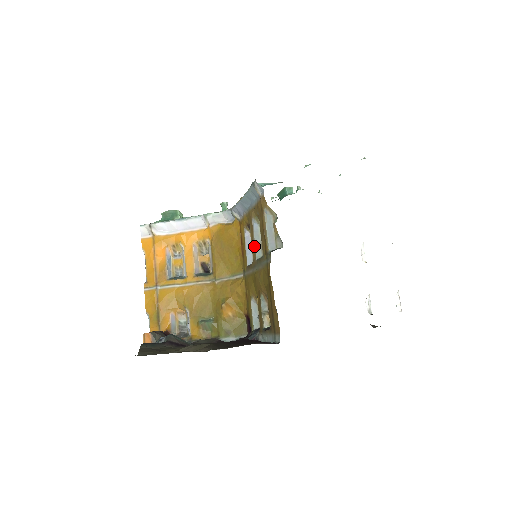
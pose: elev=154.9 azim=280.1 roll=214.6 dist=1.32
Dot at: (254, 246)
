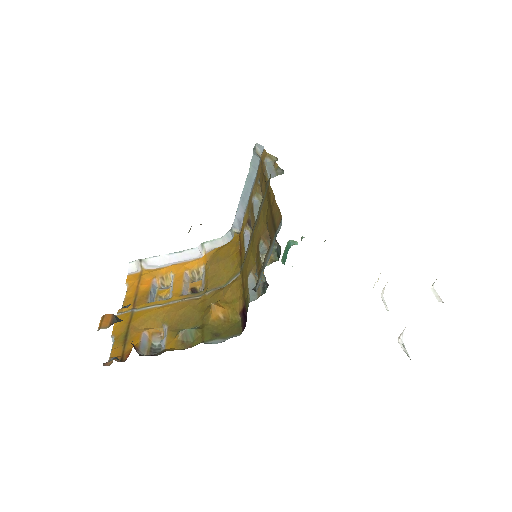
Dot at: (253, 215)
